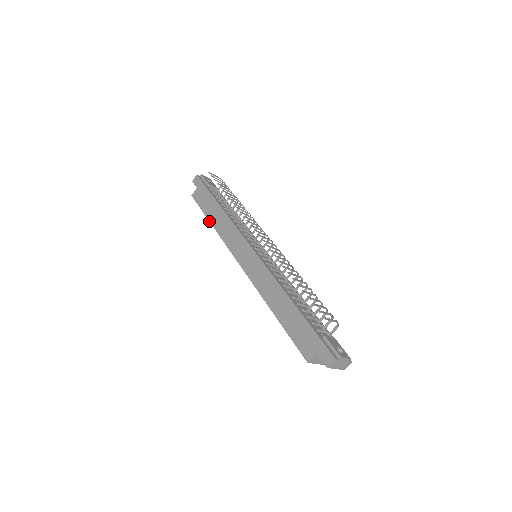
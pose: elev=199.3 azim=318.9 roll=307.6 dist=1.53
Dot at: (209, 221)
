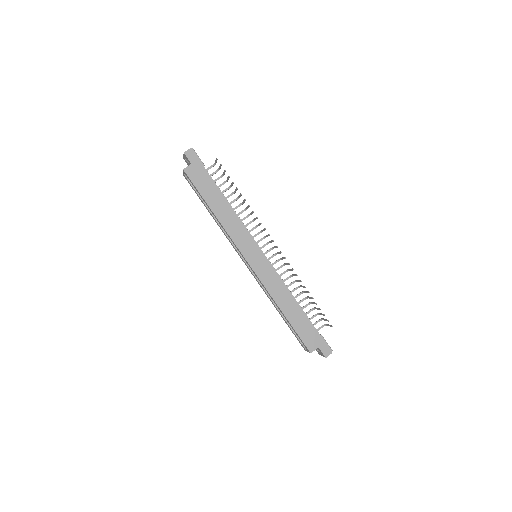
Dot at: (210, 209)
